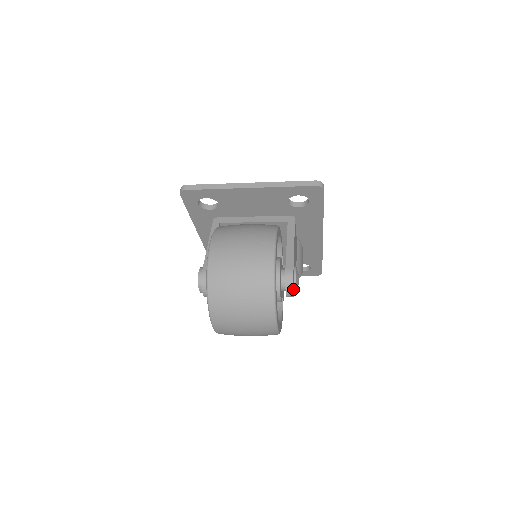
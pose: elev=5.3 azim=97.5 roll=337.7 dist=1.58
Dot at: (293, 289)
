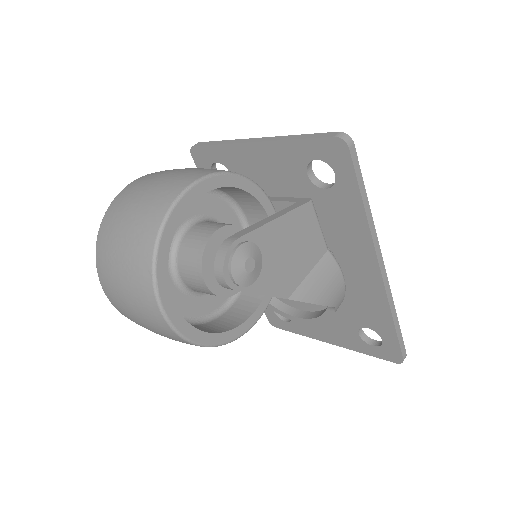
Dot at: (223, 267)
